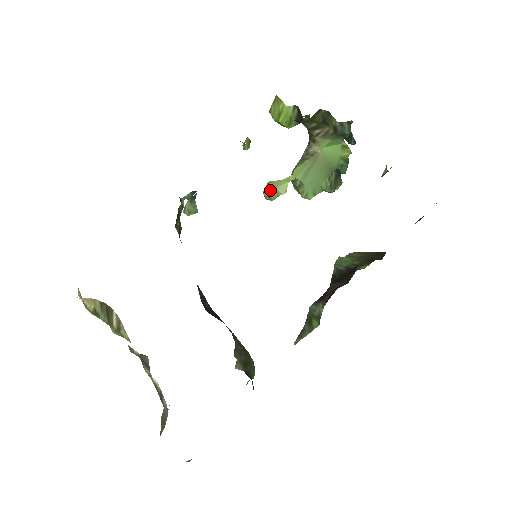
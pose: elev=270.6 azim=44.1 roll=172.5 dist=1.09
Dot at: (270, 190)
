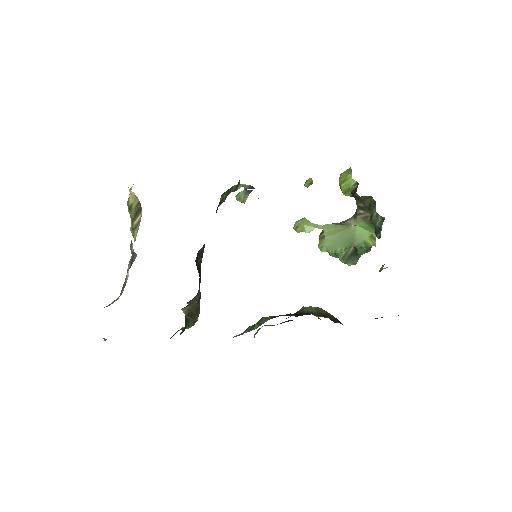
Dot at: (300, 223)
